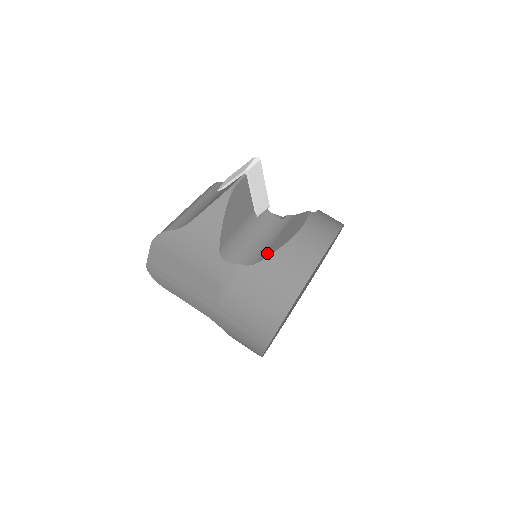
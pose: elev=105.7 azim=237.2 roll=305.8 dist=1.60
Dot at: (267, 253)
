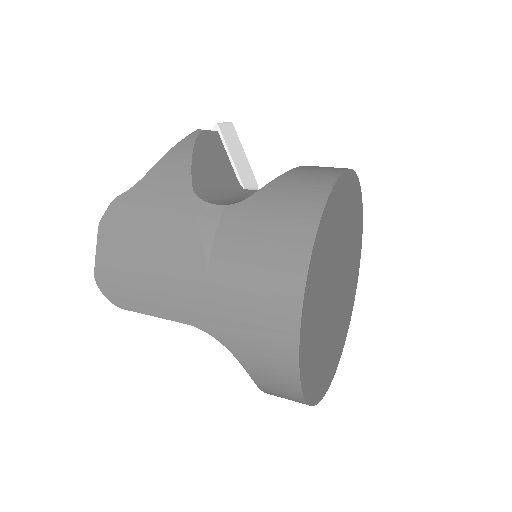
Dot at: occluded
